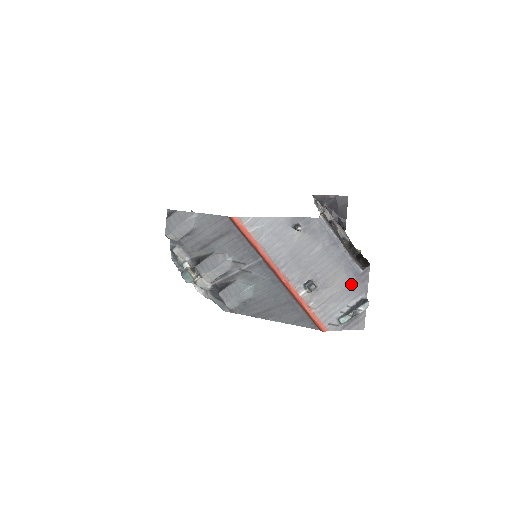
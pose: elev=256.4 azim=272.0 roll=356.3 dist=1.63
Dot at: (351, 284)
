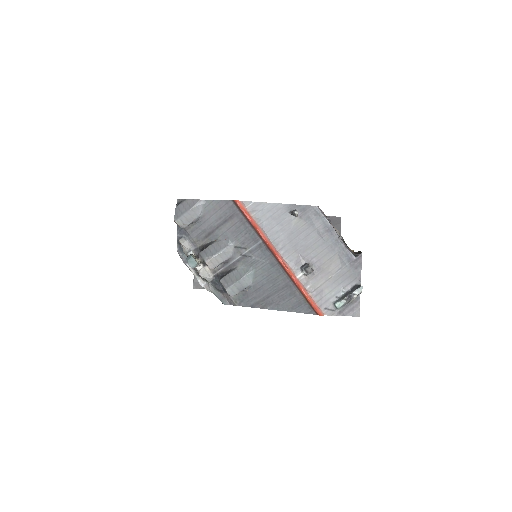
Dot at: (345, 270)
